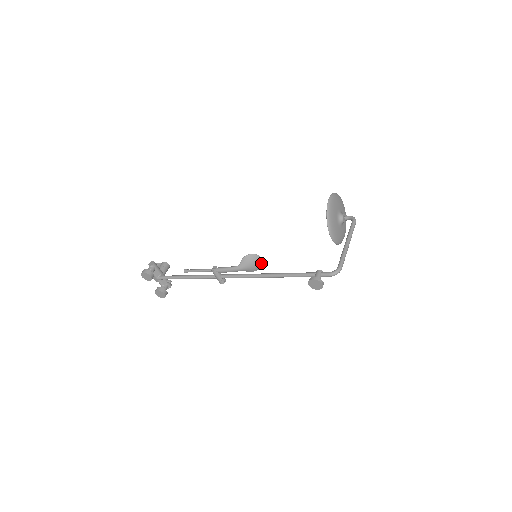
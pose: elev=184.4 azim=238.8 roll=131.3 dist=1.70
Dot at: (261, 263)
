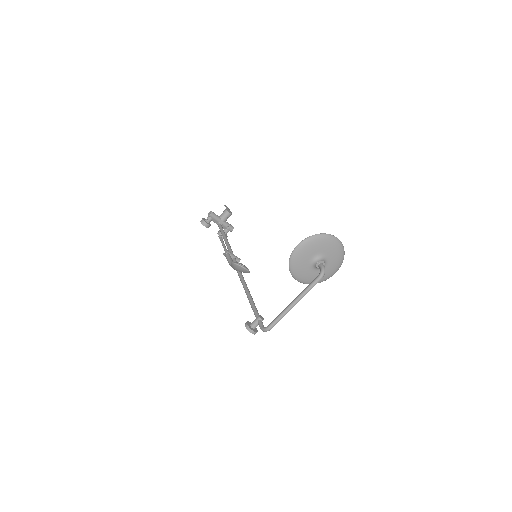
Dot at: (247, 271)
